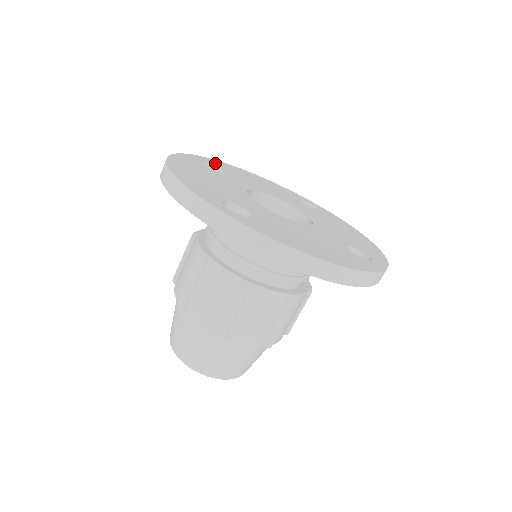
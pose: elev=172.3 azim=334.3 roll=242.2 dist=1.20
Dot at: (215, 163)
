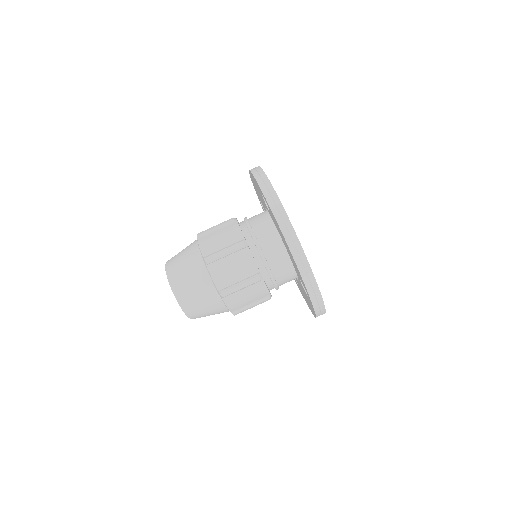
Dot at: occluded
